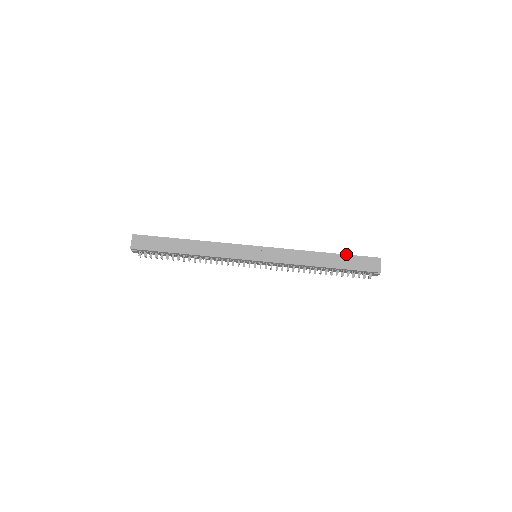
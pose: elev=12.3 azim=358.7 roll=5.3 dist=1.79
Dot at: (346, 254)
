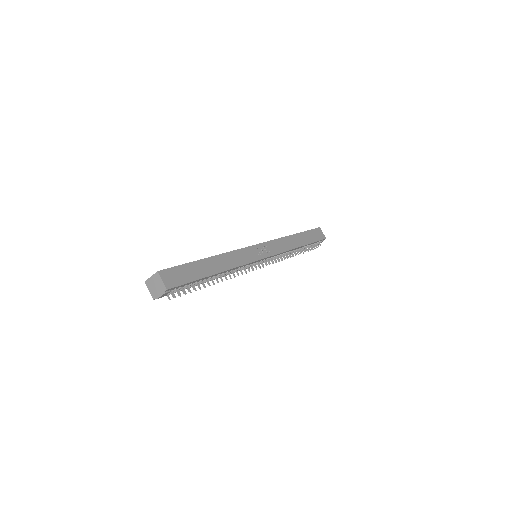
Dot at: (305, 231)
